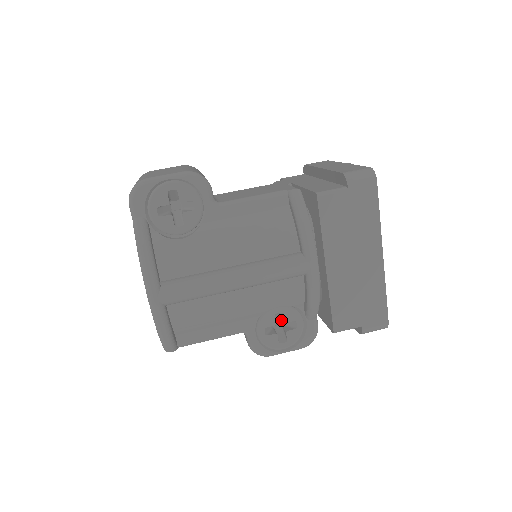
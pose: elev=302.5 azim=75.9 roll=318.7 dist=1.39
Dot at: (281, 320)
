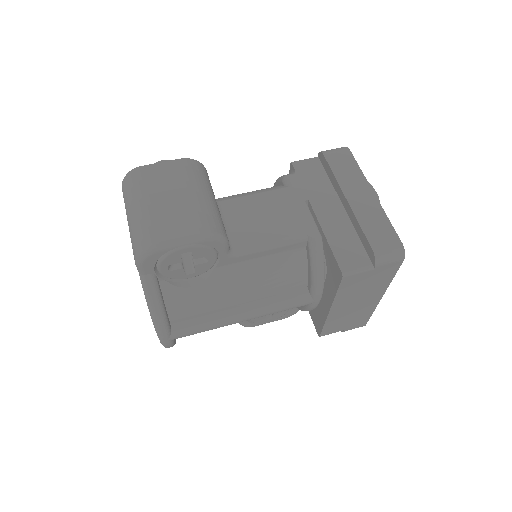
Dot at: occluded
